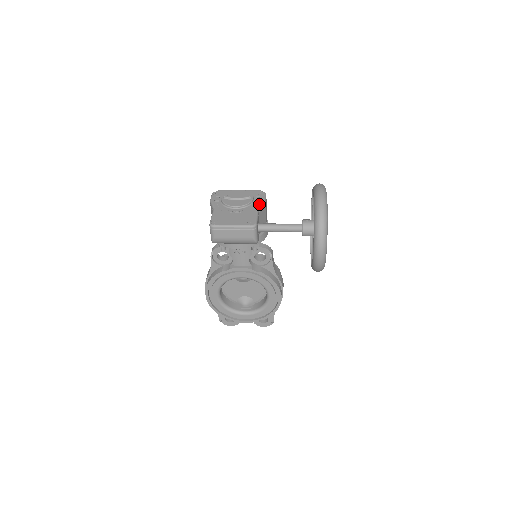
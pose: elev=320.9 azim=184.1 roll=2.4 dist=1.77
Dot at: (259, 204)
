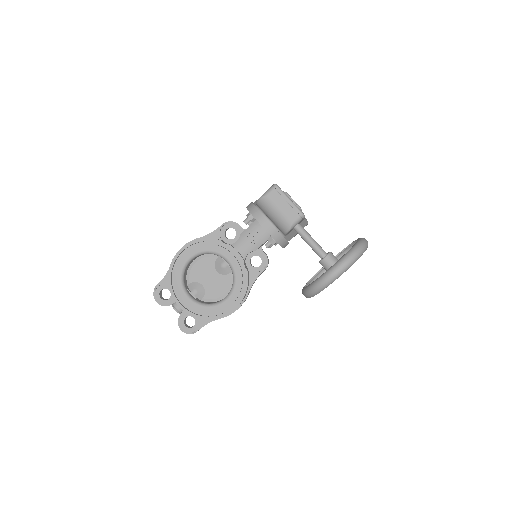
Dot at: occluded
